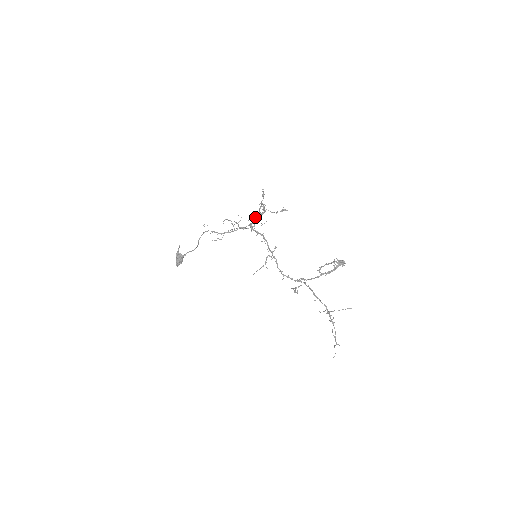
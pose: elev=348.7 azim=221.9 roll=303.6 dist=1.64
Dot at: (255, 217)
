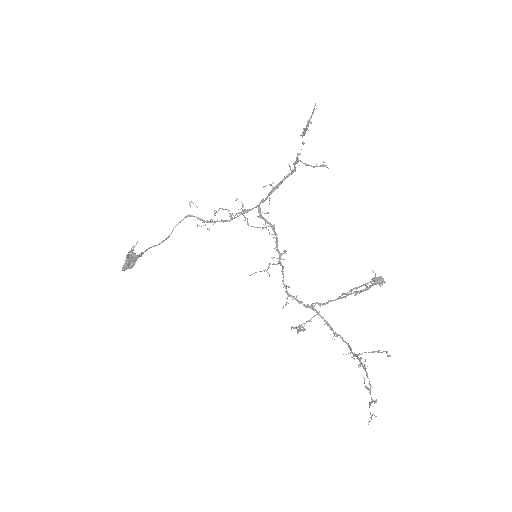
Dot at: occluded
